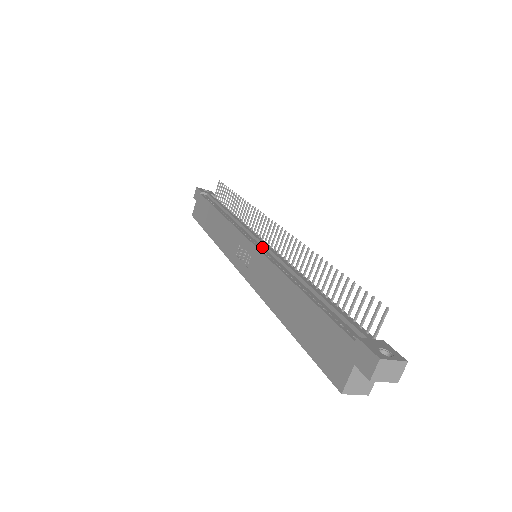
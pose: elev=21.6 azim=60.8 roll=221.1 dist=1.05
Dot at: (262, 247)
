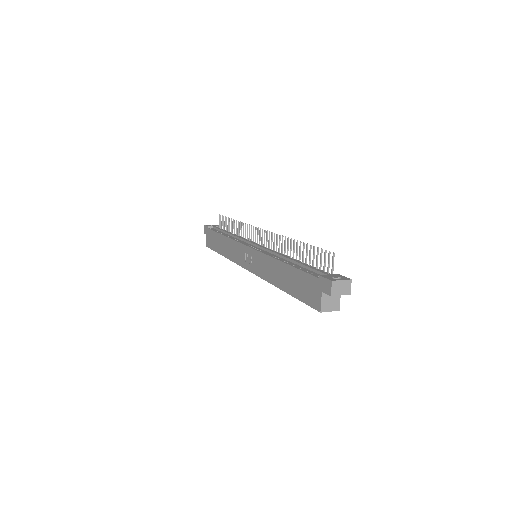
Dot at: (257, 248)
